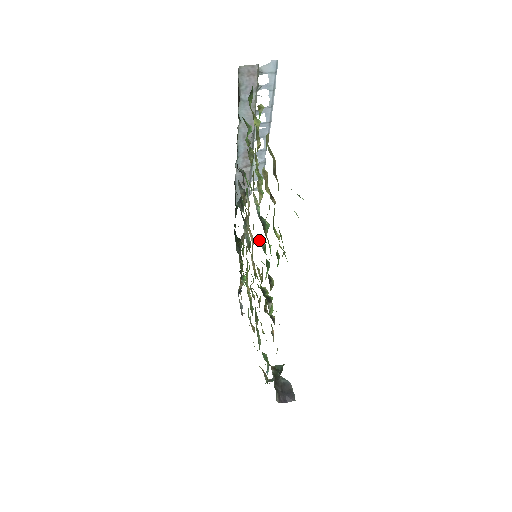
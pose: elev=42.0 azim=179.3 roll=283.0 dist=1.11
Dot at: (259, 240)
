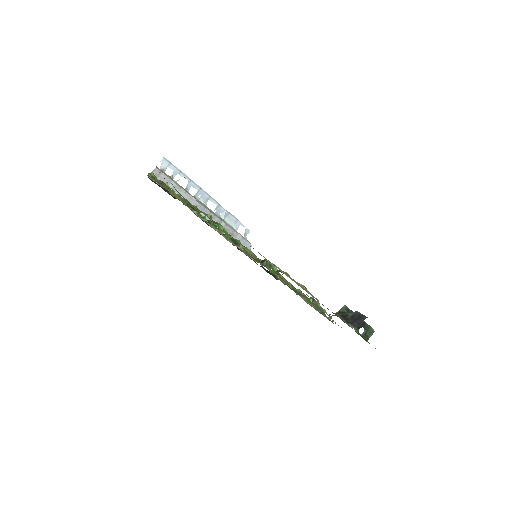
Dot at: (221, 234)
